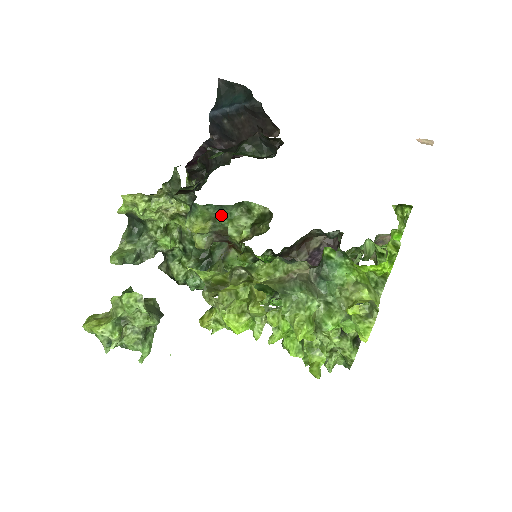
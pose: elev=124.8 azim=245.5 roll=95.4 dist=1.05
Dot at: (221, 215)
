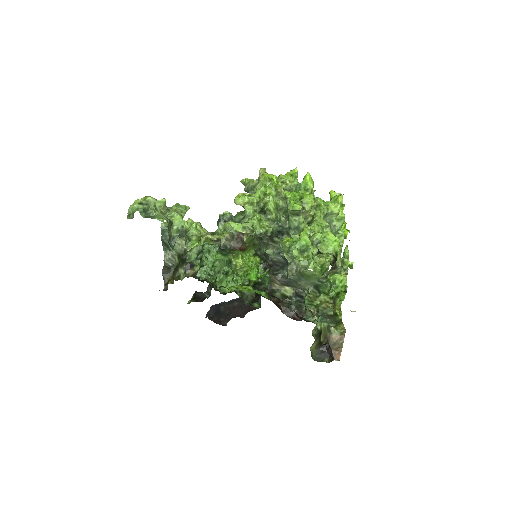
Dot at: occluded
